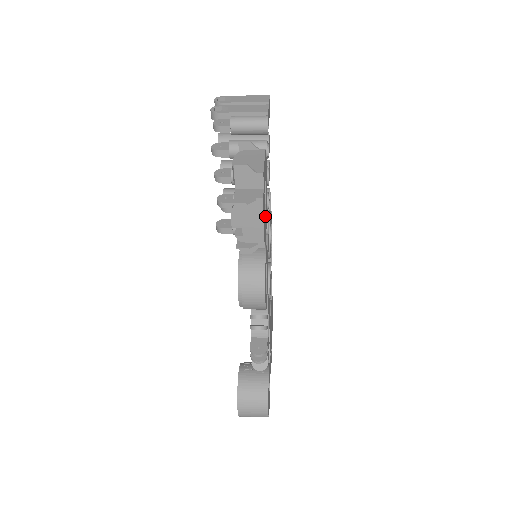
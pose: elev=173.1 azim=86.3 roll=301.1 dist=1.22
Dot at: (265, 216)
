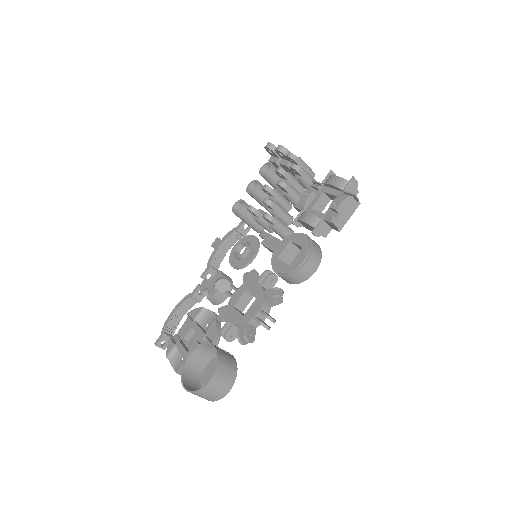
Dot at: occluded
